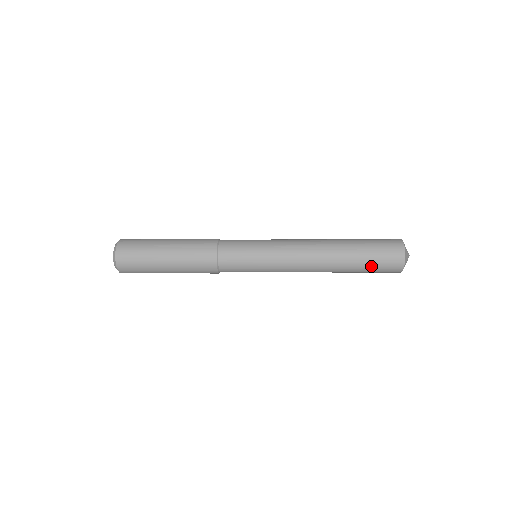
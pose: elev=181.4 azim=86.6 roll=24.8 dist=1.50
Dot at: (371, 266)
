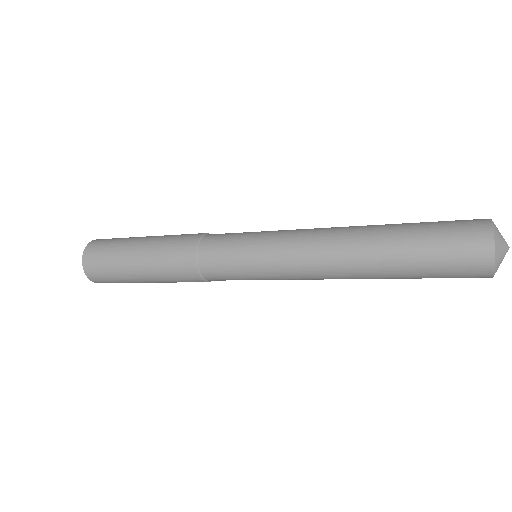
Dot at: (431, 261)
